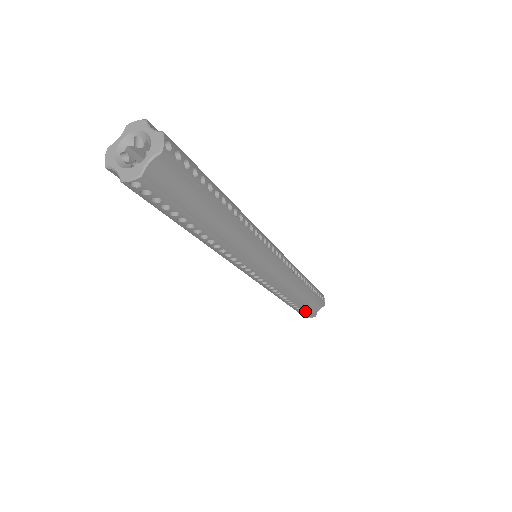
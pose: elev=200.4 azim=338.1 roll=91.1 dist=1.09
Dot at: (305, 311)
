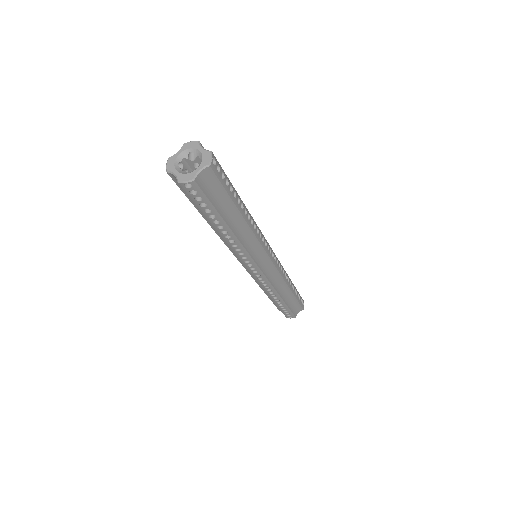
Dot at: (288, 311)
